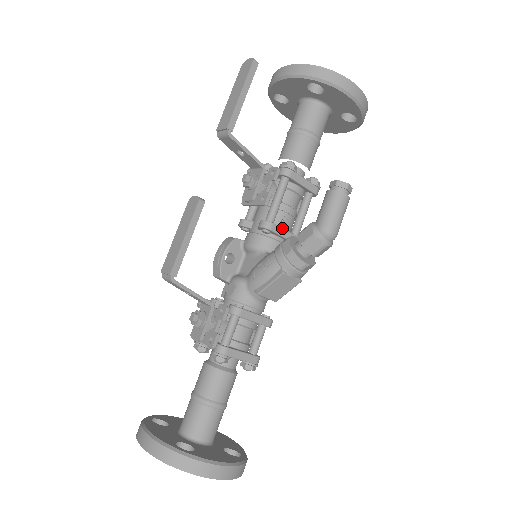
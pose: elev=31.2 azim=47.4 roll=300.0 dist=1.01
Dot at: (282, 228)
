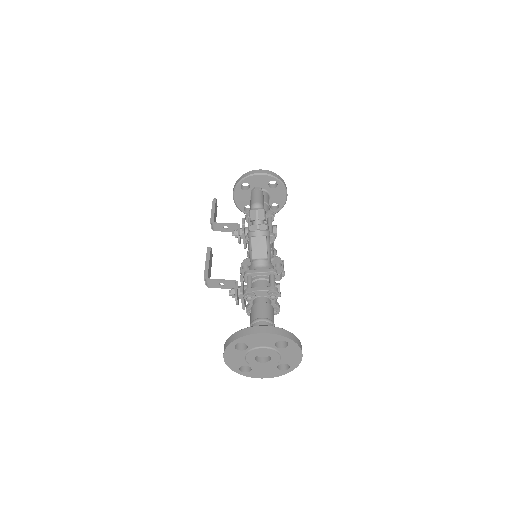
Dot at: occluded
